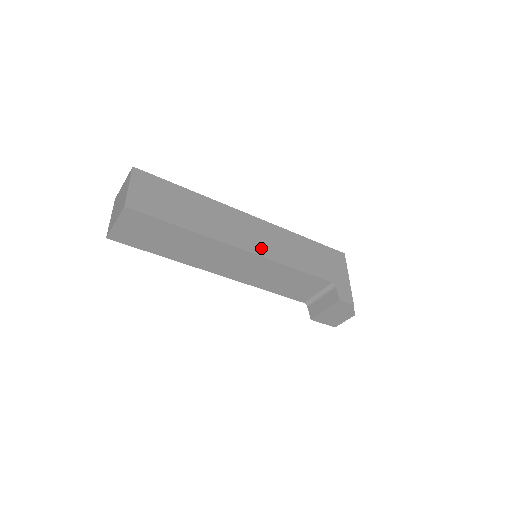
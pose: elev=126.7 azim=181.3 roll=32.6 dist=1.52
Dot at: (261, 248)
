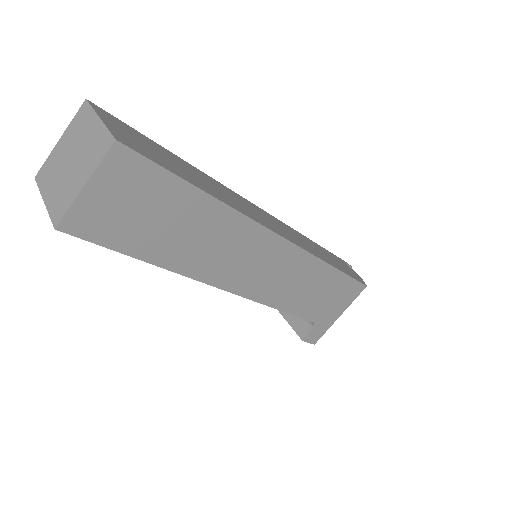
Dot at: (255, 287)
